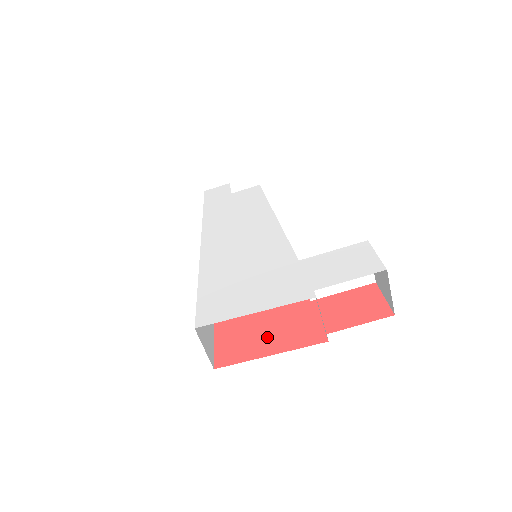
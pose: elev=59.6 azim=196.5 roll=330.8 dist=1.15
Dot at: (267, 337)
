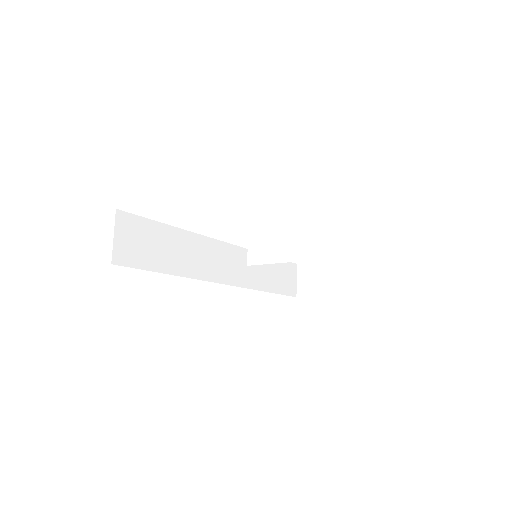
Dot at: occluded
